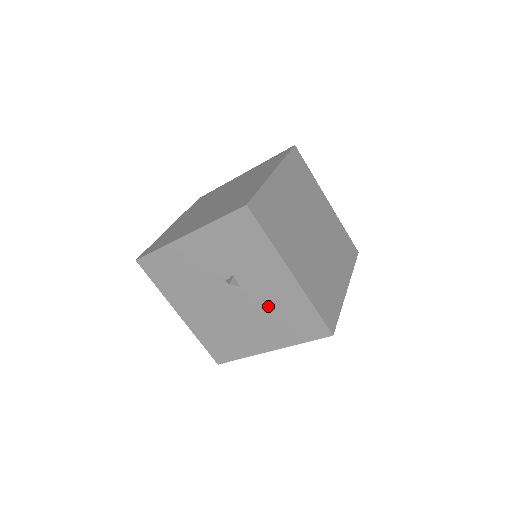
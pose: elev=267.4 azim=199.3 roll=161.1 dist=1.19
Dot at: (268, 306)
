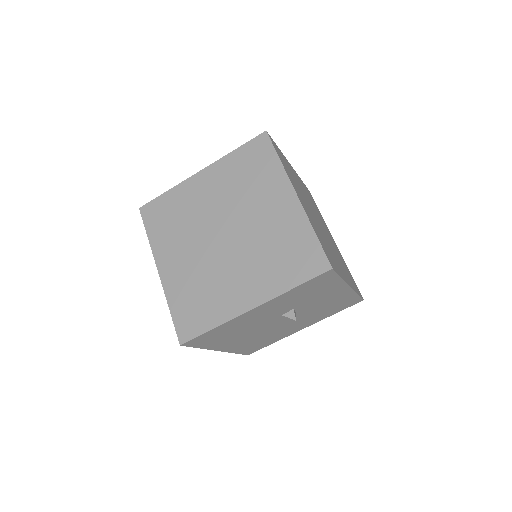
Dot at: (317, 310)
